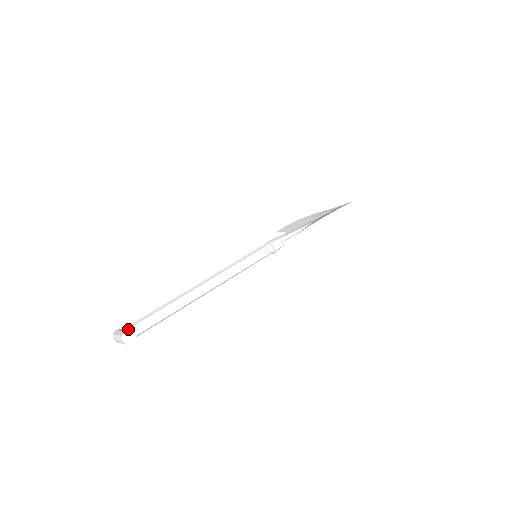
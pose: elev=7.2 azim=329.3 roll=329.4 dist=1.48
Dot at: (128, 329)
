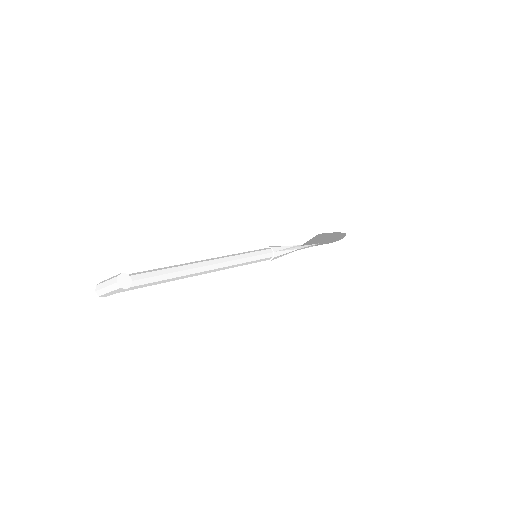
Dot at: occluded
